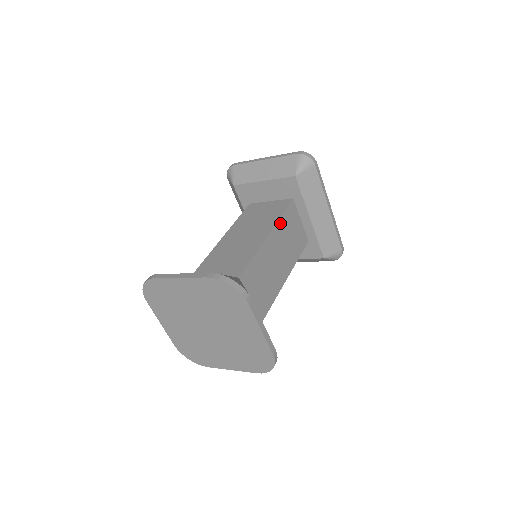
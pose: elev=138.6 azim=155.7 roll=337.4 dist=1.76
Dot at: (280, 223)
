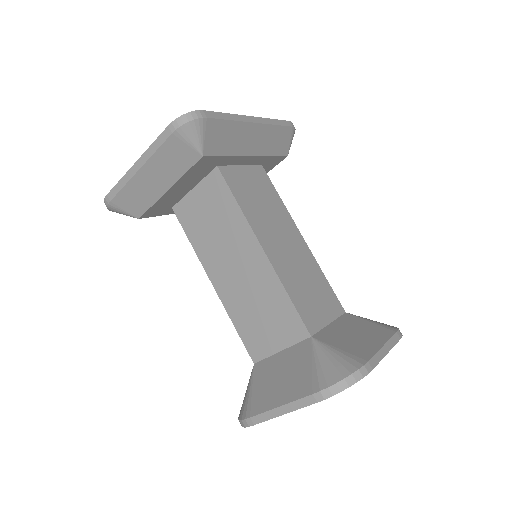
Dot at: (248, 216)
